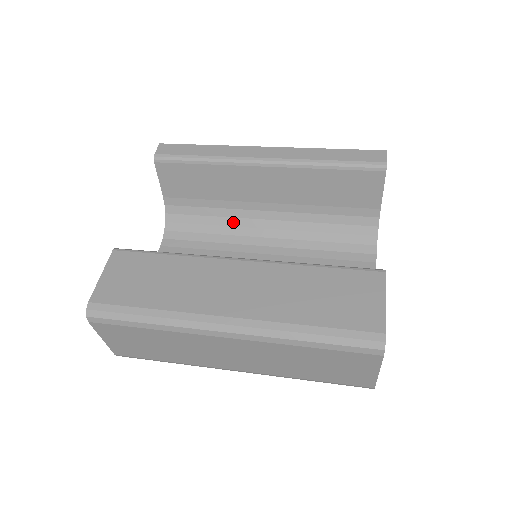
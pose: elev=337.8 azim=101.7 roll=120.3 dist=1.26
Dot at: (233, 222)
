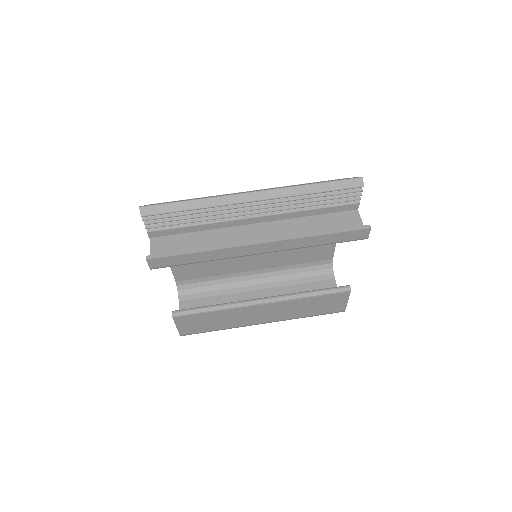
Dot at: occluded
